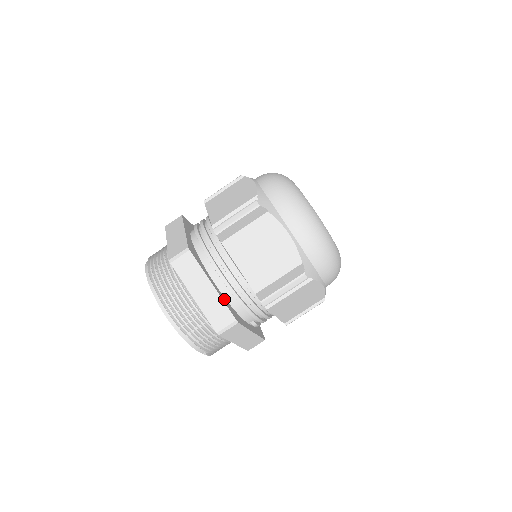
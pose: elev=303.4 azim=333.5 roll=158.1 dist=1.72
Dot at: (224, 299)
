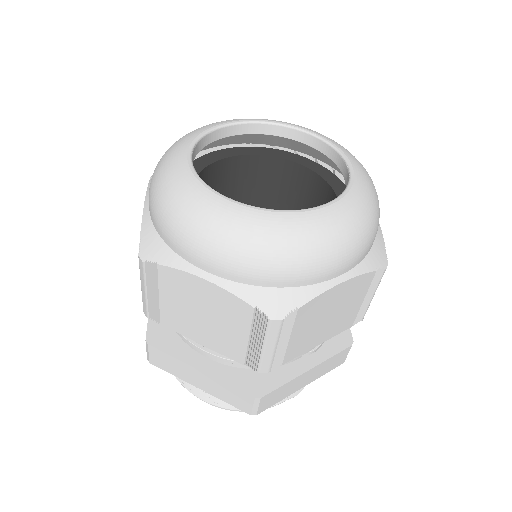
Dot at: (228, 373)
